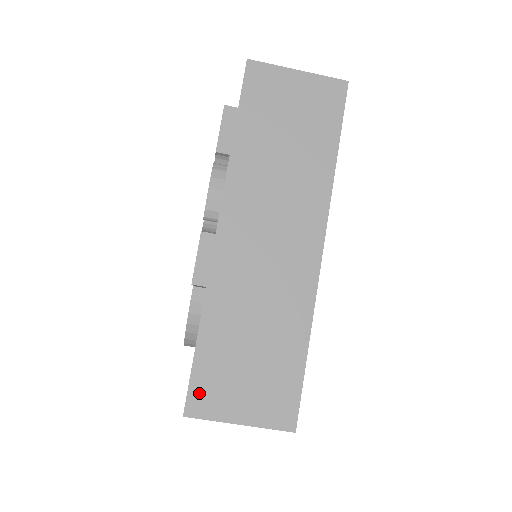
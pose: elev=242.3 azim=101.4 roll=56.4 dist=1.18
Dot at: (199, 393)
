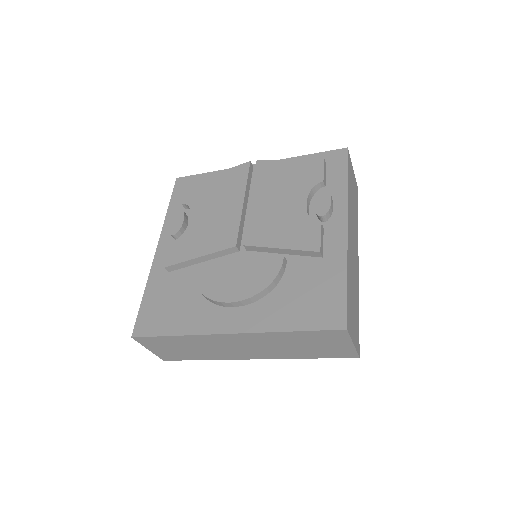
Dot at: (349, 318)
